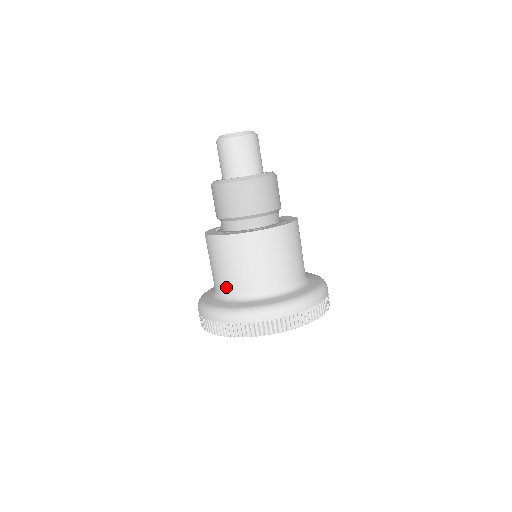
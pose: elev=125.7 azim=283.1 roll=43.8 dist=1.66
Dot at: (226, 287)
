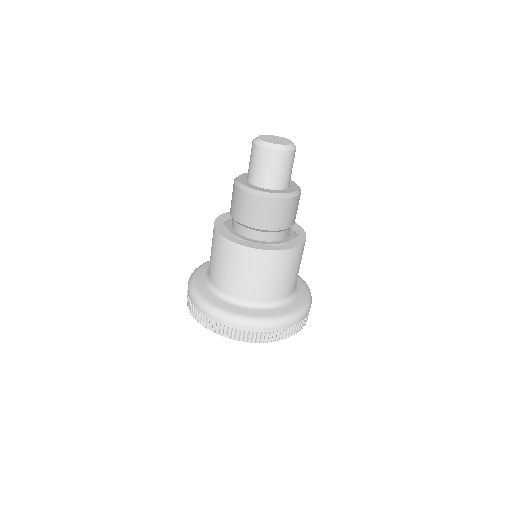
Dot at: (209, 266)
